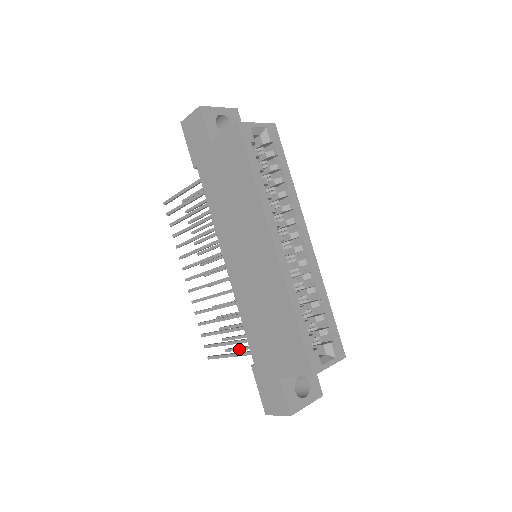
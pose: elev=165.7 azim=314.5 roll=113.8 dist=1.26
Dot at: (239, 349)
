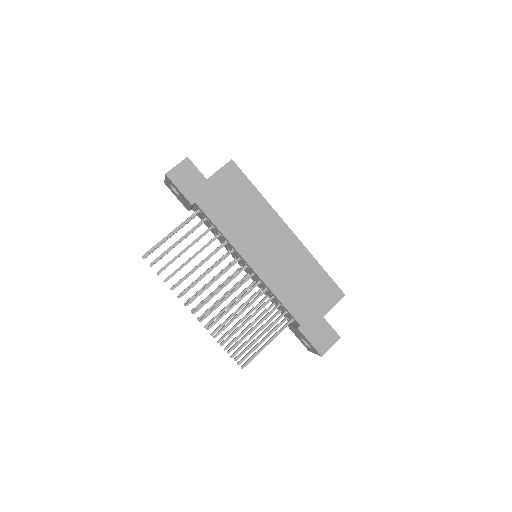
Dot at: (253, 350)
